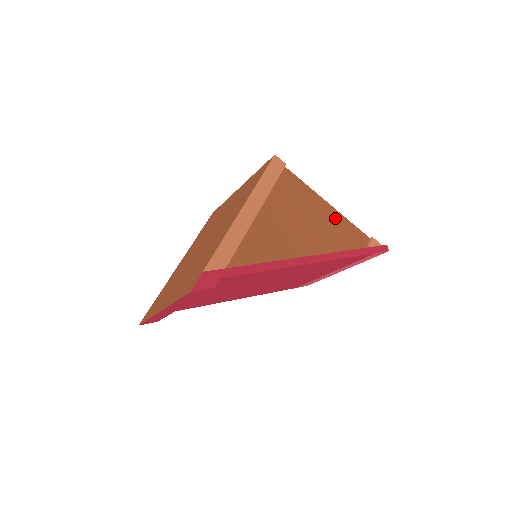
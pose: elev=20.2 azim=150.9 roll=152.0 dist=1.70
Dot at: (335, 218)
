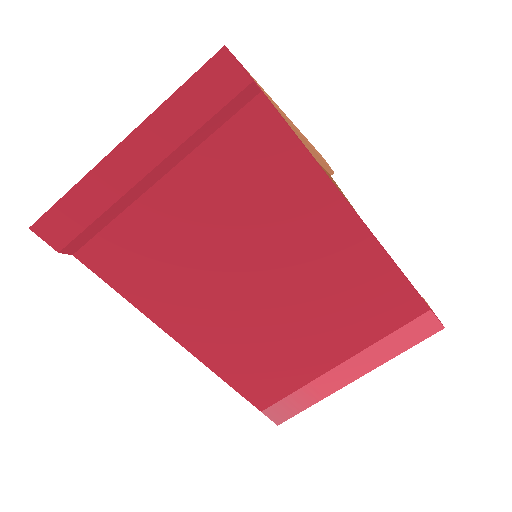
Dot at: occluded
